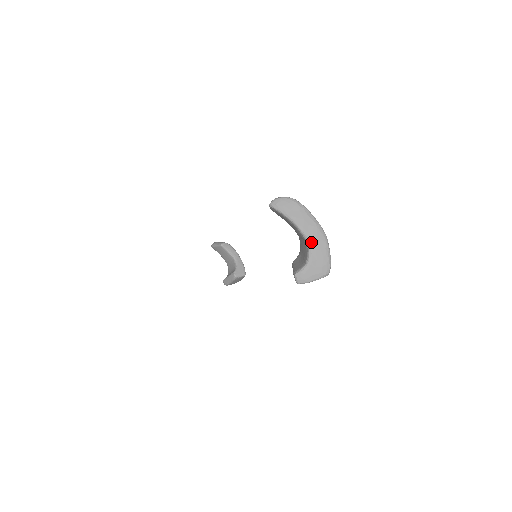
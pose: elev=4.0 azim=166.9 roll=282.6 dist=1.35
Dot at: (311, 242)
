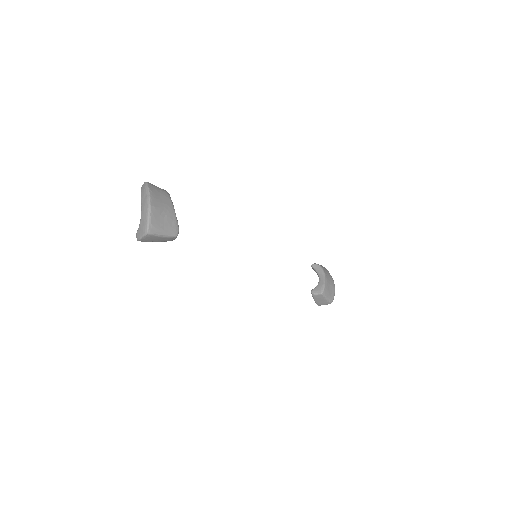
Dot at: (142, 210)
